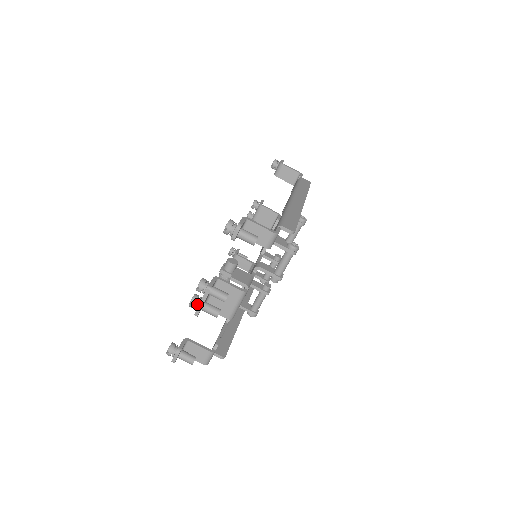
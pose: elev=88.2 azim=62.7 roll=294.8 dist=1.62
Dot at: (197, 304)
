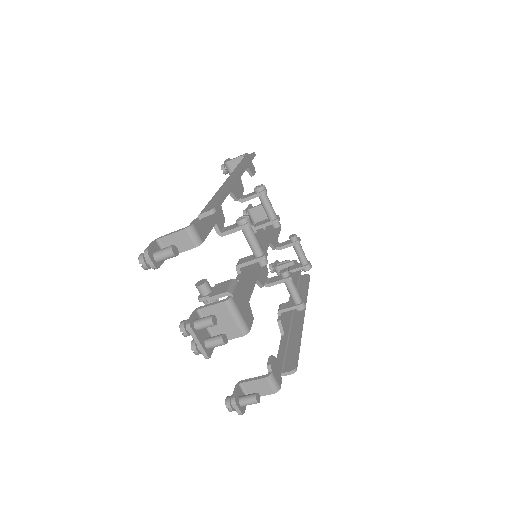
Dot at: (198, 347)
